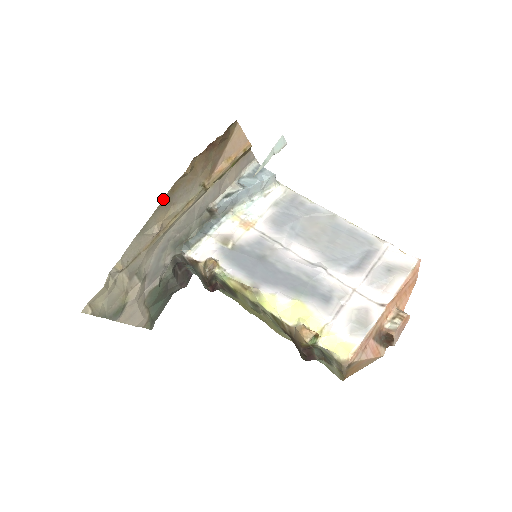
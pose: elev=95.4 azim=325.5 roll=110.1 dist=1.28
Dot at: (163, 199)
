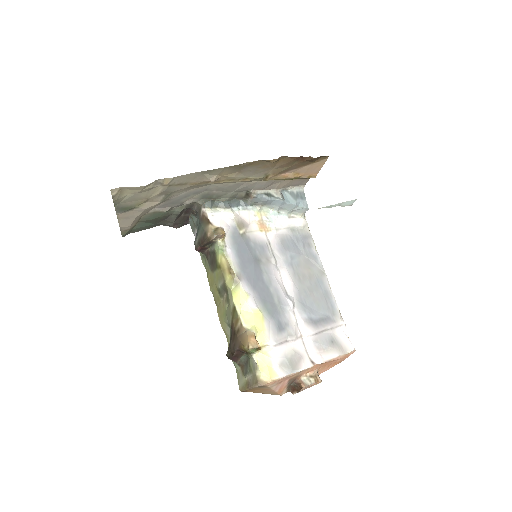
Dot at: (241, 164)
